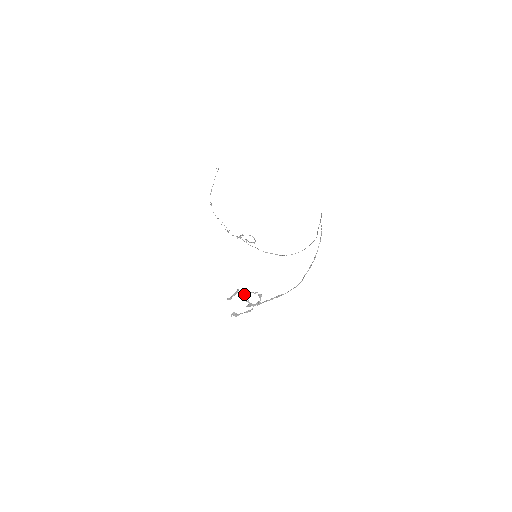
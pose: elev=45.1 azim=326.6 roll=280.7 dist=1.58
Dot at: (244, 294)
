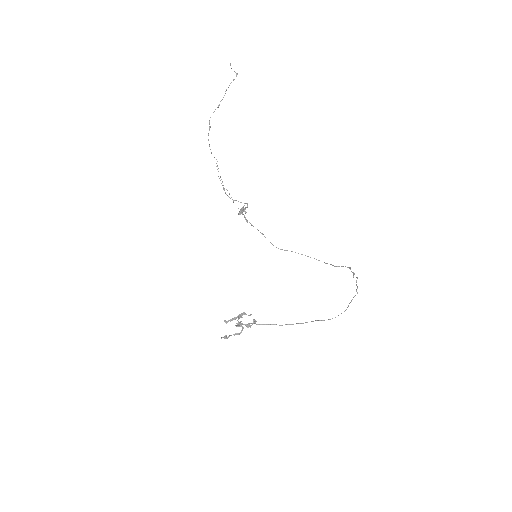
Dot at: (240, 316)
